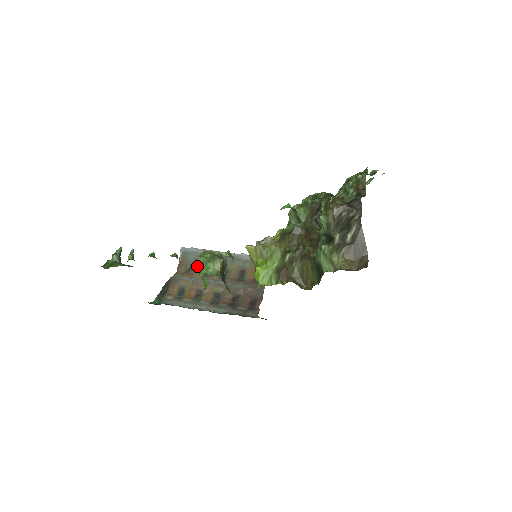
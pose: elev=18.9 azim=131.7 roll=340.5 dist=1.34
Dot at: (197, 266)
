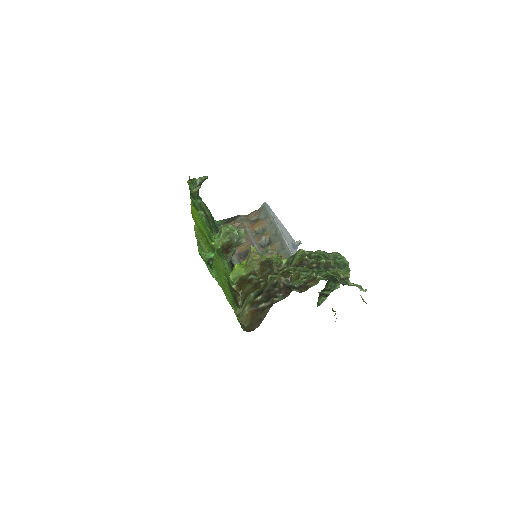
Dot at: (259, 223)
